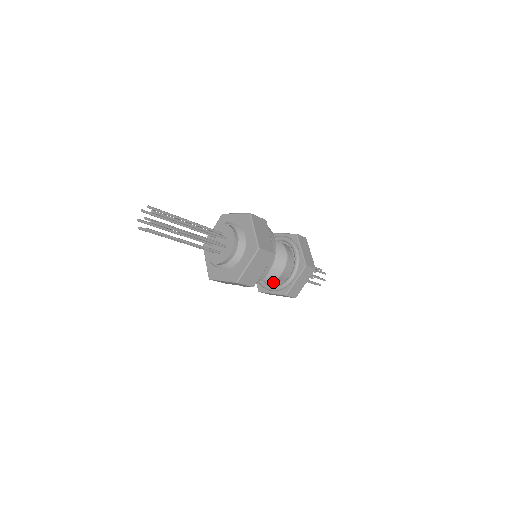
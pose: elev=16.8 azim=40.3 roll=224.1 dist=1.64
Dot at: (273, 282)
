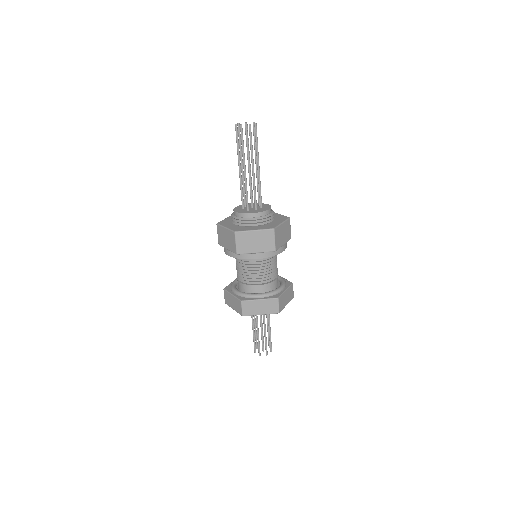
Dot at: (263, 289)
